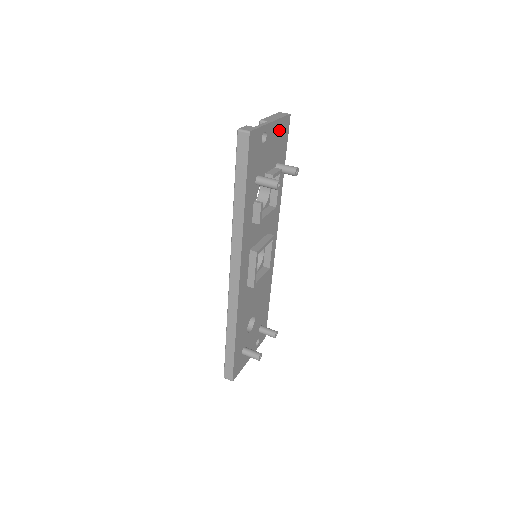
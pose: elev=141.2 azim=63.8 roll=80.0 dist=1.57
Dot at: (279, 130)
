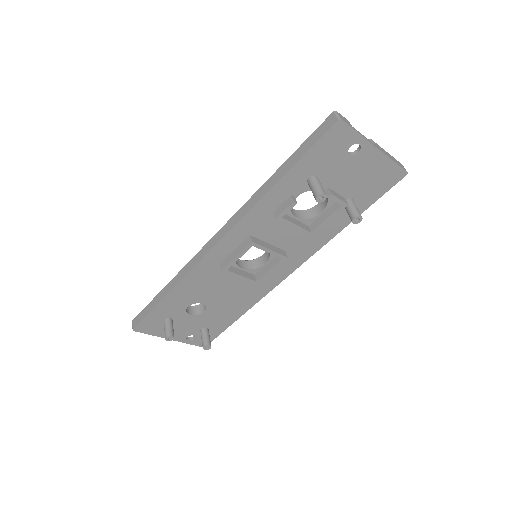
Dot at: (380, 169)
